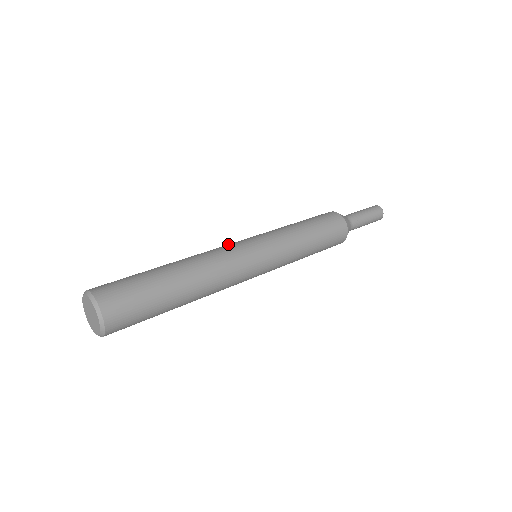
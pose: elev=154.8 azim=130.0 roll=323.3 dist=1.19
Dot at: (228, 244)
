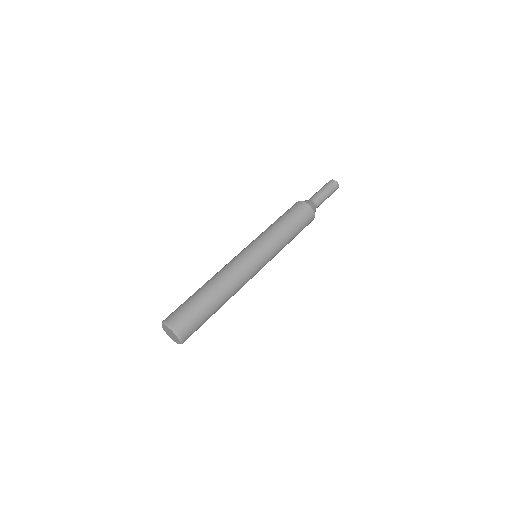
Dot at: (234, 257)
